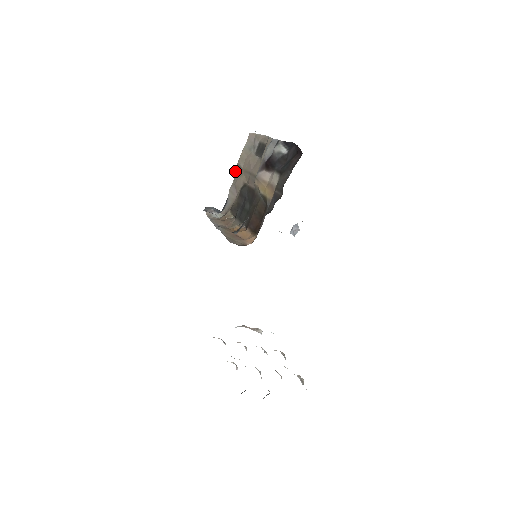
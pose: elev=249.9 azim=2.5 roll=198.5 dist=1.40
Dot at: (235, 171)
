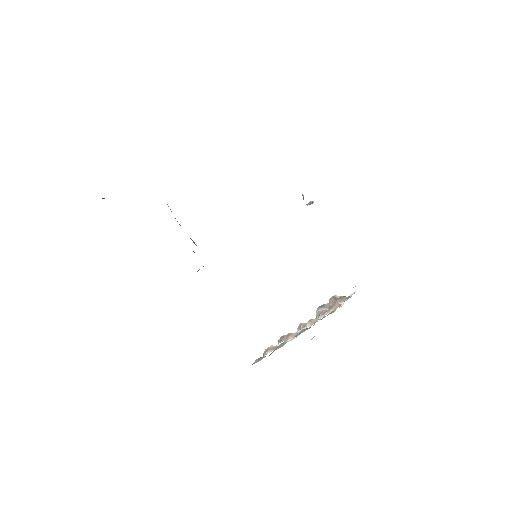
Dot at: occluded
